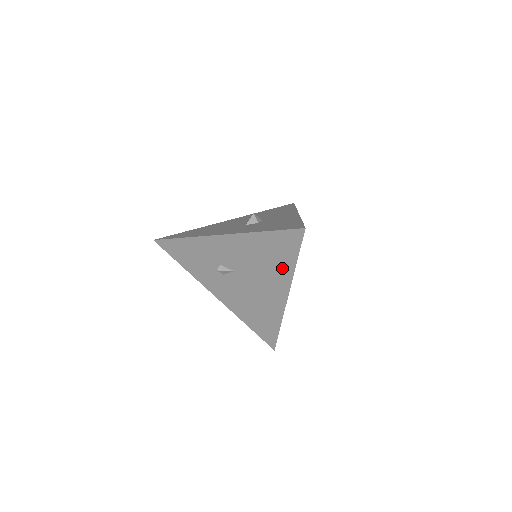
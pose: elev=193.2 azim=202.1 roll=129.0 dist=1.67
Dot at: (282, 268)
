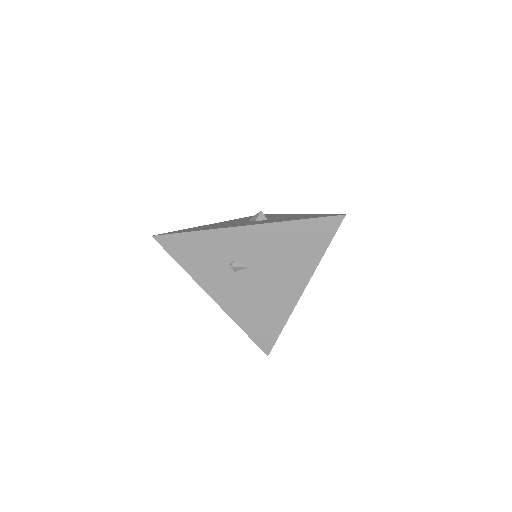
Dot at: (307, 259)
